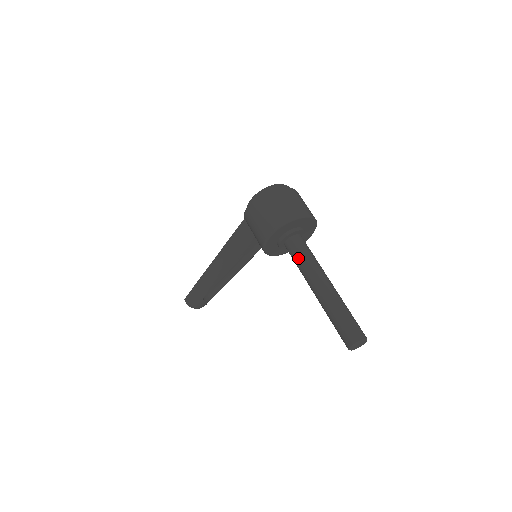
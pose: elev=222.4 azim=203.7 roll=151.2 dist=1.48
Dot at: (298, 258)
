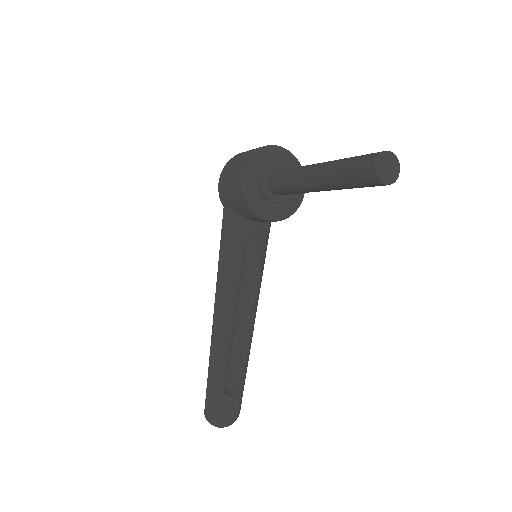
Dot at: (283, 176)
